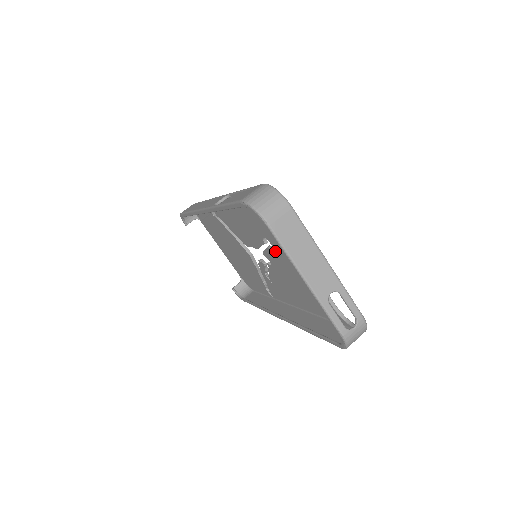
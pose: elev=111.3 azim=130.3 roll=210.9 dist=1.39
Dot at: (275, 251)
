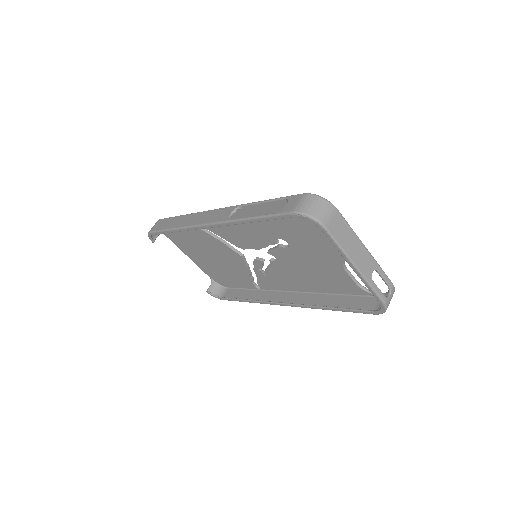
Dot at: (291, 248)
